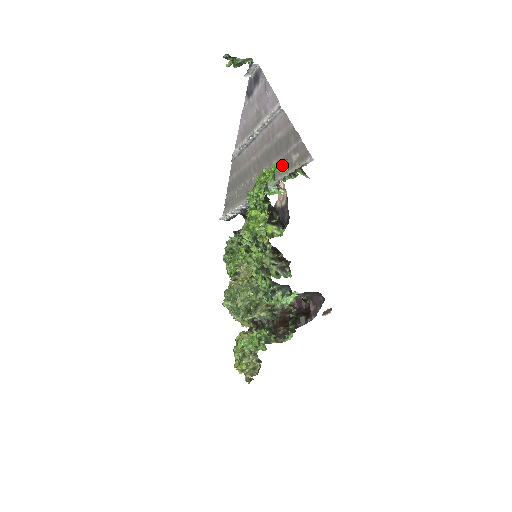
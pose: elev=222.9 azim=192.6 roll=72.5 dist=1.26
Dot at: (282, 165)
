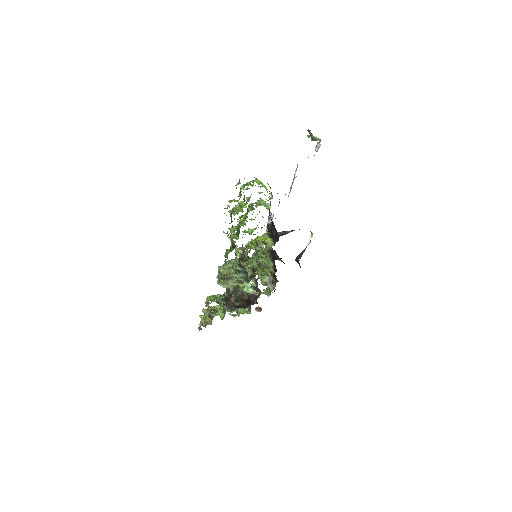
Dot at: occluded
